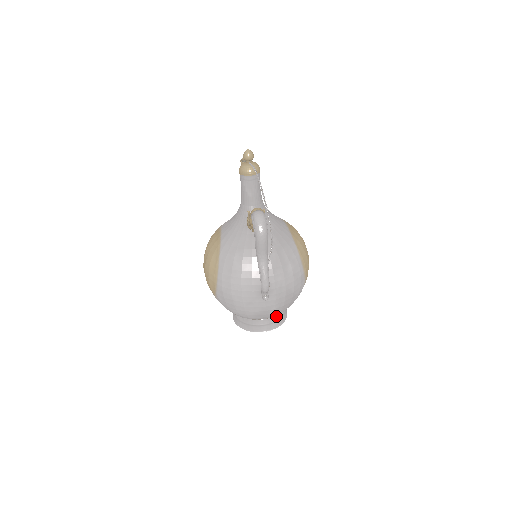
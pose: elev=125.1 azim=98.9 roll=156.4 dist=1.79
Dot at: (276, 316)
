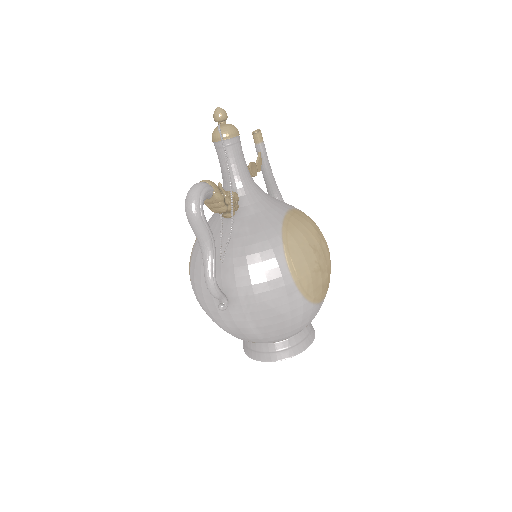
Dot at: (281, 343)
